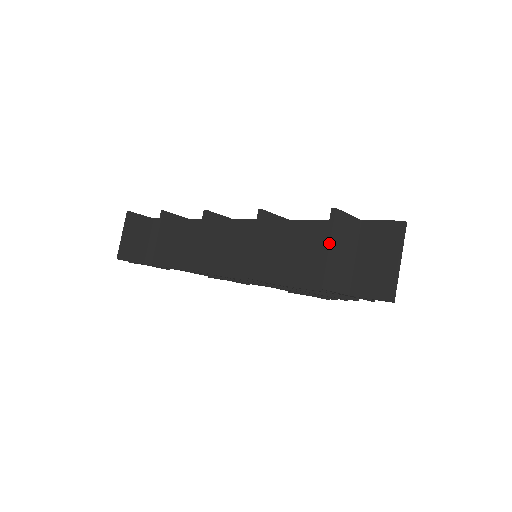
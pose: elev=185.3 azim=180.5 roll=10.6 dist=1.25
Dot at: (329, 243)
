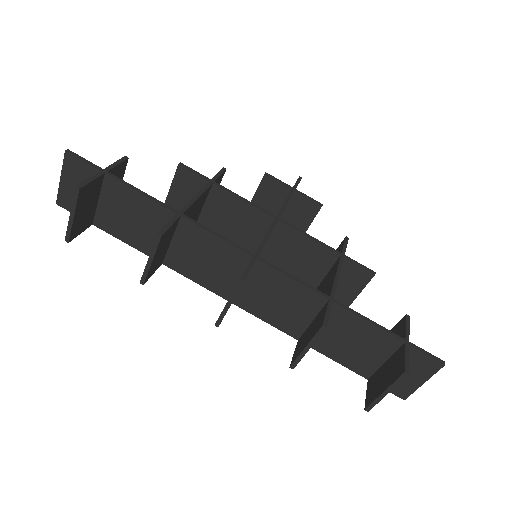
Dot at: occluded
